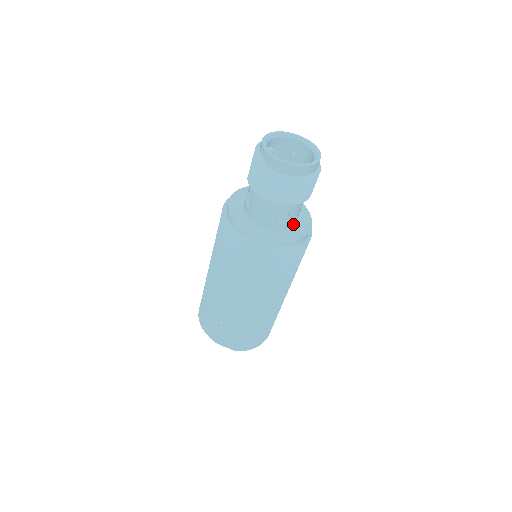
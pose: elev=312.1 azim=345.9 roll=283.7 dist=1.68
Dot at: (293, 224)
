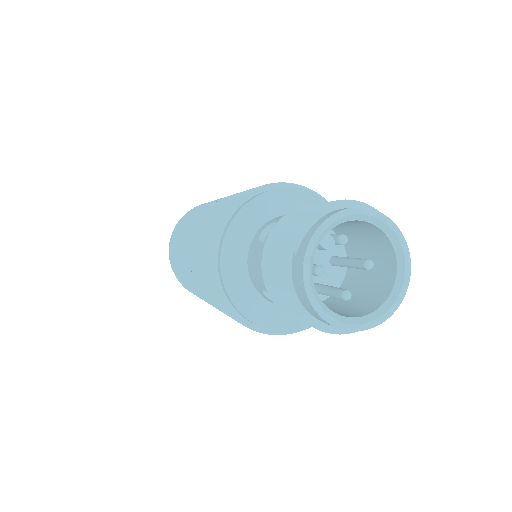
Dot at: occluded
